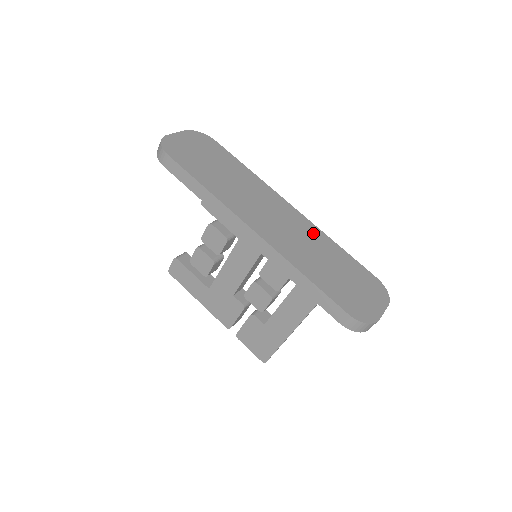
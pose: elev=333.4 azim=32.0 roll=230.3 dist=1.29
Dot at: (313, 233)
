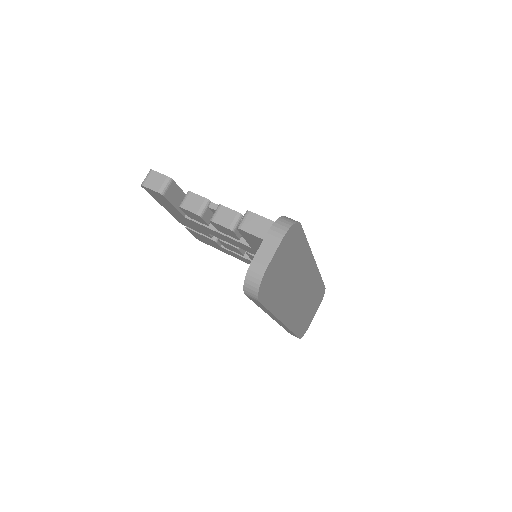
Dot at: (314, 282)
